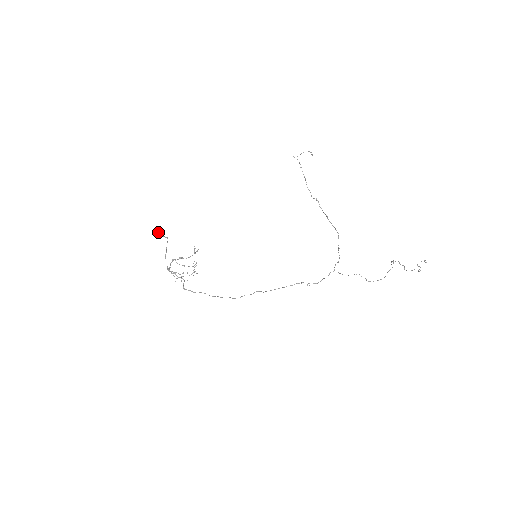
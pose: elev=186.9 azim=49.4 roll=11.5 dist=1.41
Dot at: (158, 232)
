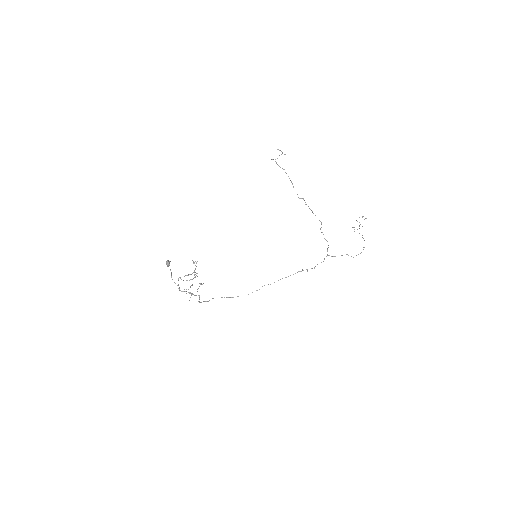
Dot at: (167, 261)
